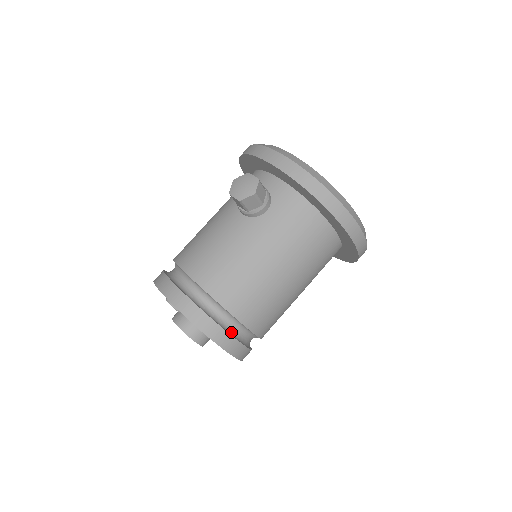
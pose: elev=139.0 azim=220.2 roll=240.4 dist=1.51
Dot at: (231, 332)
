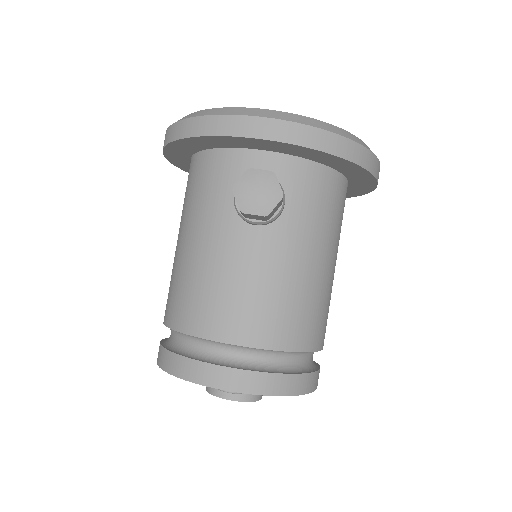
Dot at: (311, 367)
